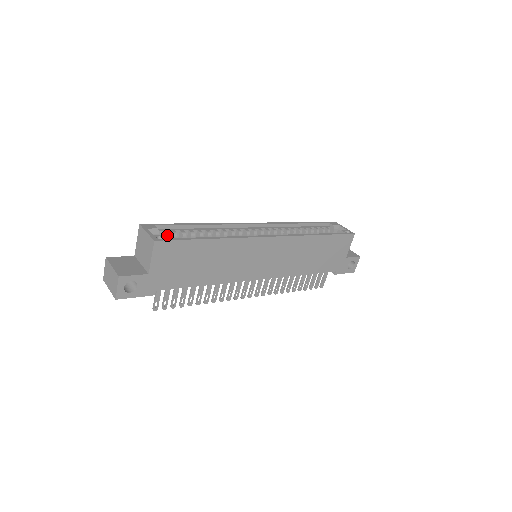
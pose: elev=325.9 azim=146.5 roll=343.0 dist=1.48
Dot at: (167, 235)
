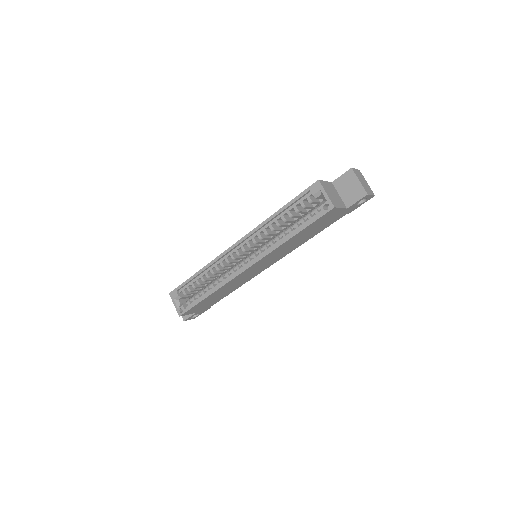
Dot at: (186, 294)
